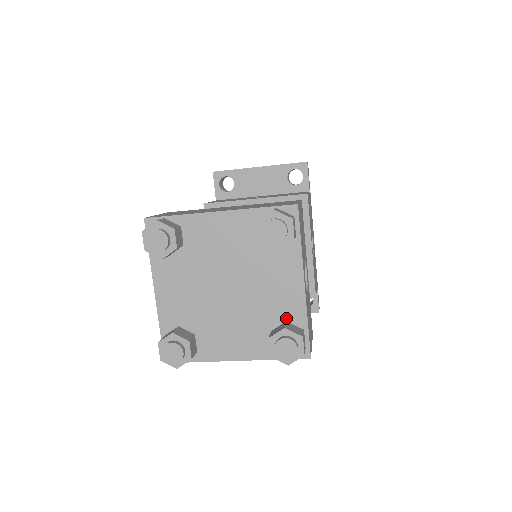
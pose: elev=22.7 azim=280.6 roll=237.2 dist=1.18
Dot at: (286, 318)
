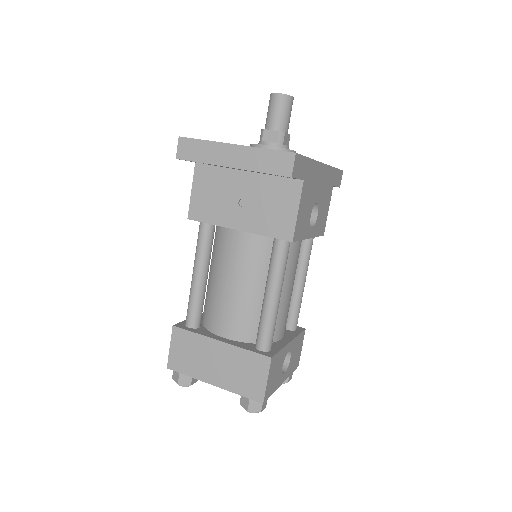
Dot at: occluded
